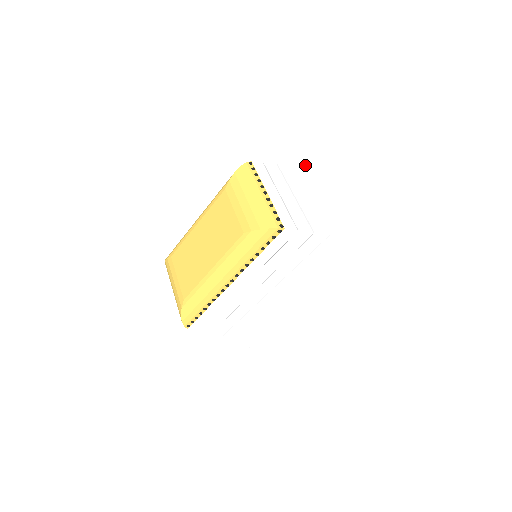
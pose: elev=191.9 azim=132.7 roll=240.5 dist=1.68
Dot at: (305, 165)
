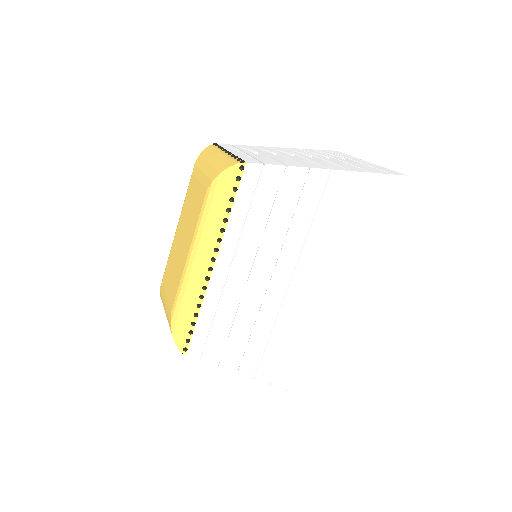
Dot at: (285, 148)
